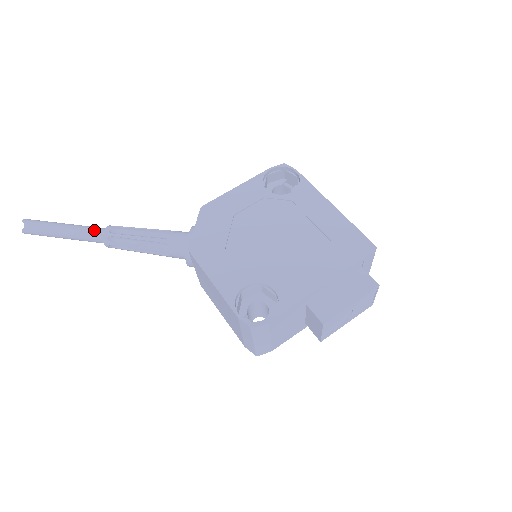
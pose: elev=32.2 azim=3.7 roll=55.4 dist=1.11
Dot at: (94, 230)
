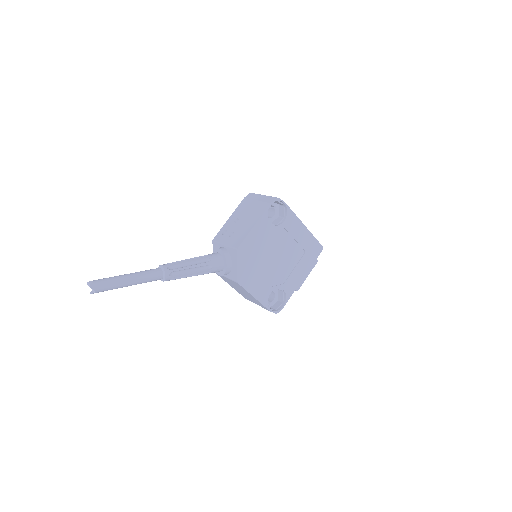
Dot at: (155, 276)
